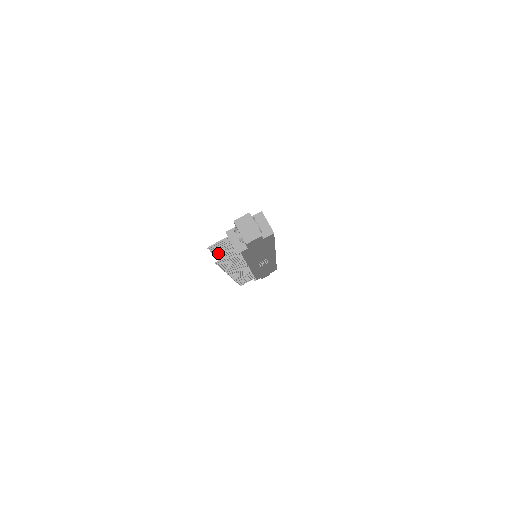
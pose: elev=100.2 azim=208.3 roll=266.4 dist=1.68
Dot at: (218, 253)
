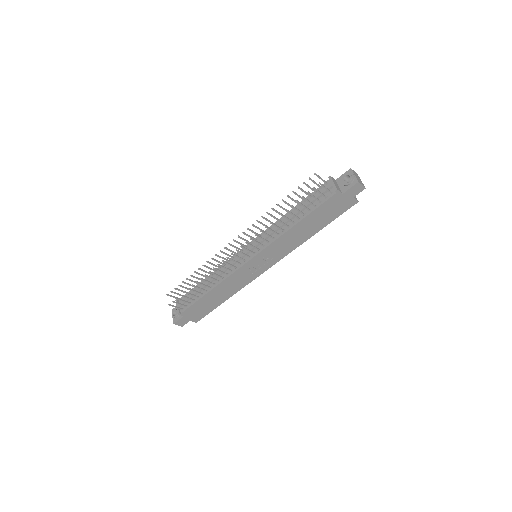
Dot at: occluded
